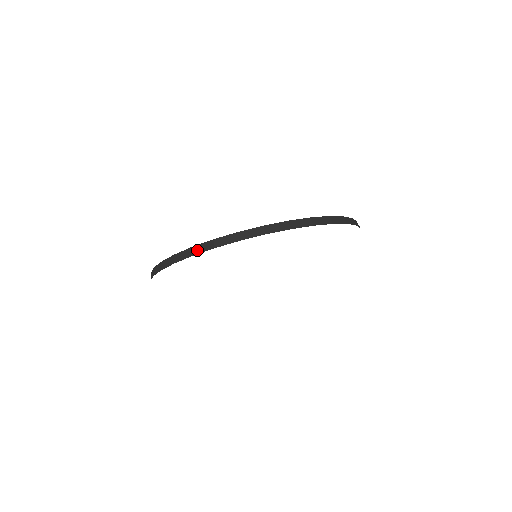
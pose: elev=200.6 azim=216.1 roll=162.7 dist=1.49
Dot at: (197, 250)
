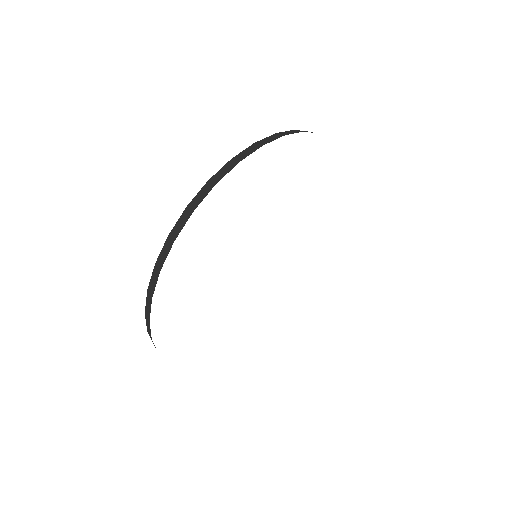
Dot at: (148, 313)
